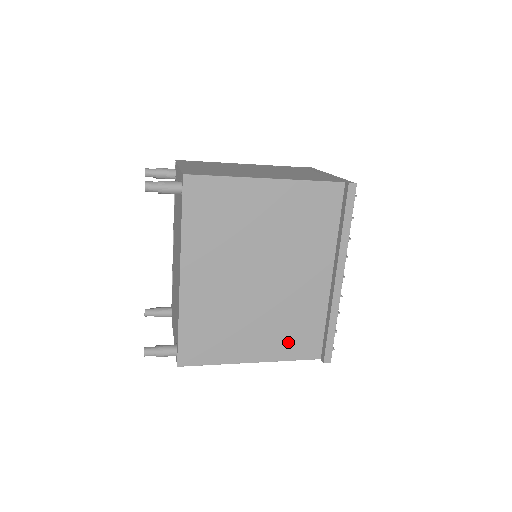
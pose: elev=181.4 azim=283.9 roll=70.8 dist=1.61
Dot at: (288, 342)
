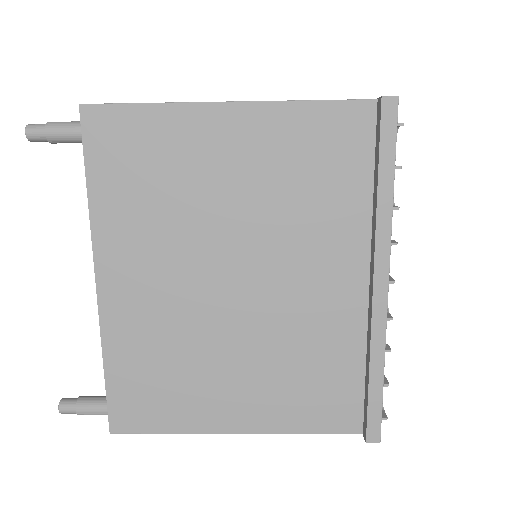
Dot at: (297, 400)
